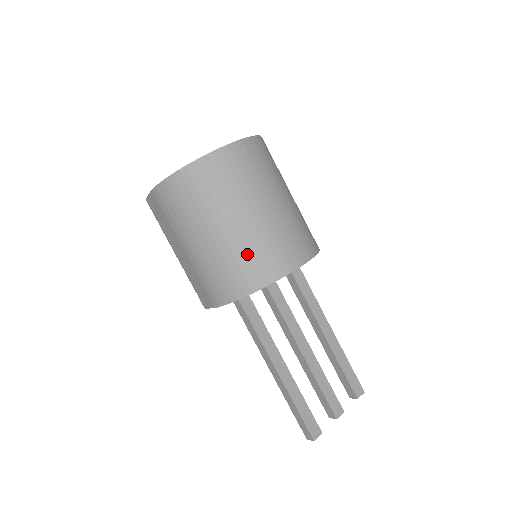
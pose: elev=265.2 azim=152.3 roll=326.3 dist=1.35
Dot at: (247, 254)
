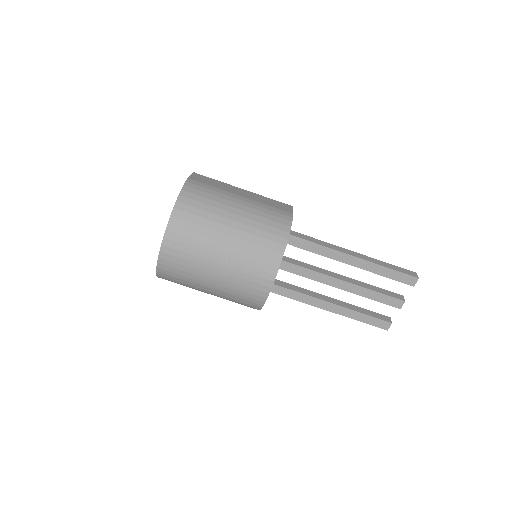
Dot at: (234, 298)
